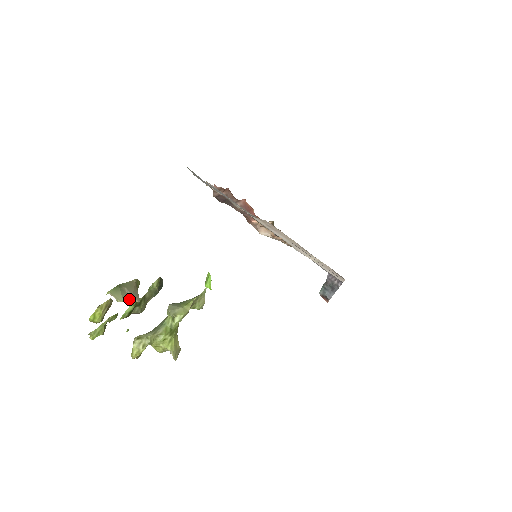
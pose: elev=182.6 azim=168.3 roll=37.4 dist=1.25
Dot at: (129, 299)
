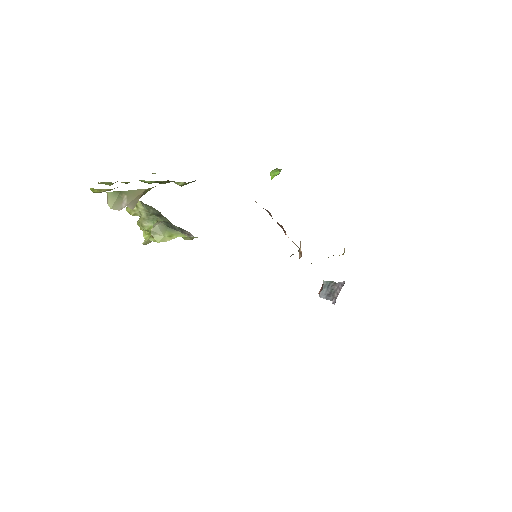
Dot at: (120, 207)
